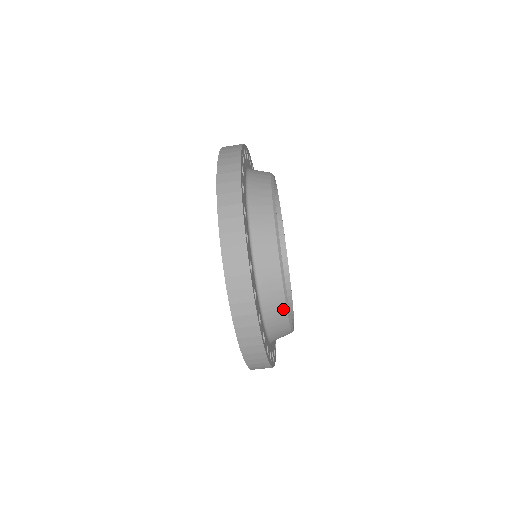
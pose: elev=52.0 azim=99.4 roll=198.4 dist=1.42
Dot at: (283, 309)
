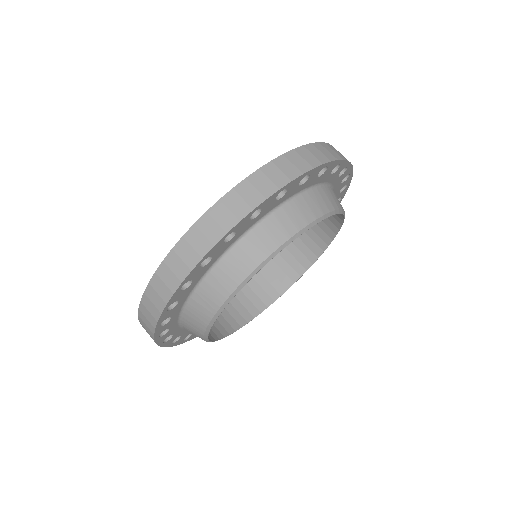
Dot at: (246, 272)
